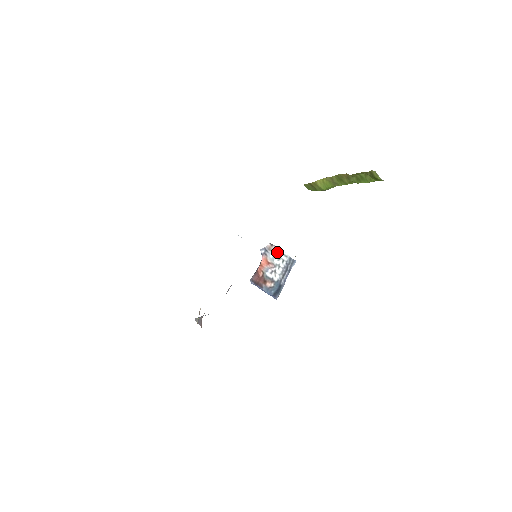
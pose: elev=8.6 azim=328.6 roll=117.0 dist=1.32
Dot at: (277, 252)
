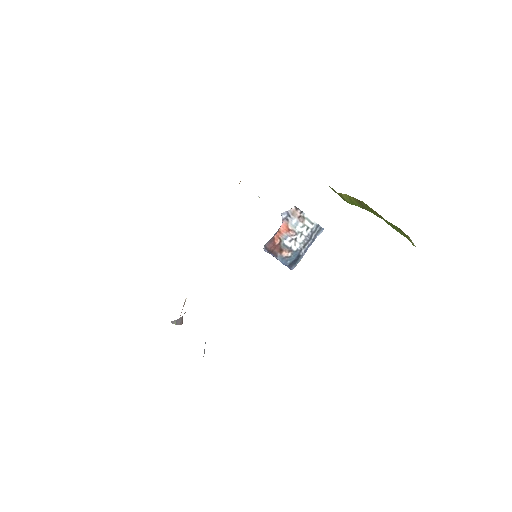
Dot at: (302, 218)
